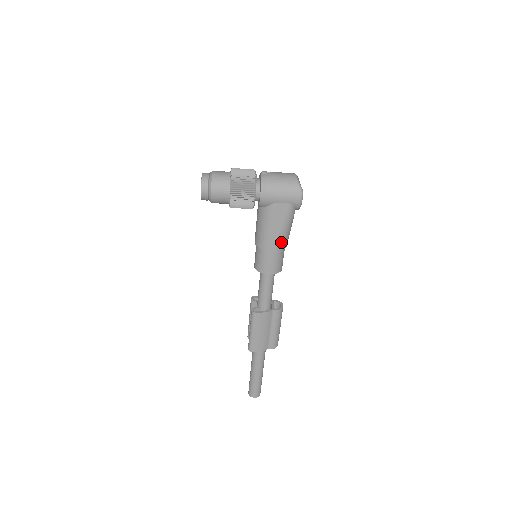
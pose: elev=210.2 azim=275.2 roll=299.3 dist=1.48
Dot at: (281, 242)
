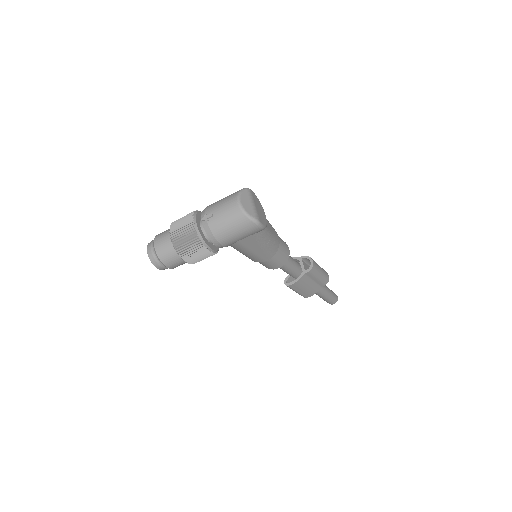
Dot at: (270, 252)
